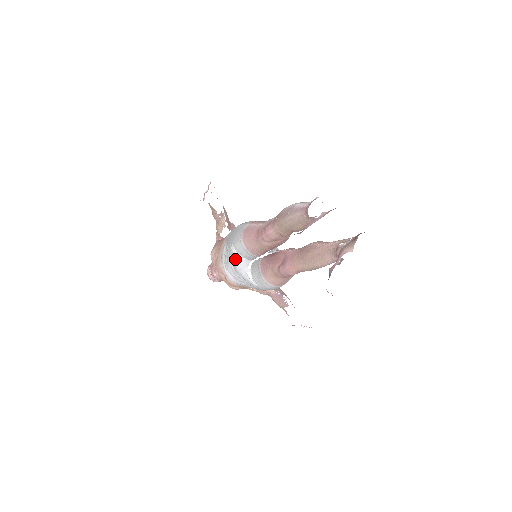
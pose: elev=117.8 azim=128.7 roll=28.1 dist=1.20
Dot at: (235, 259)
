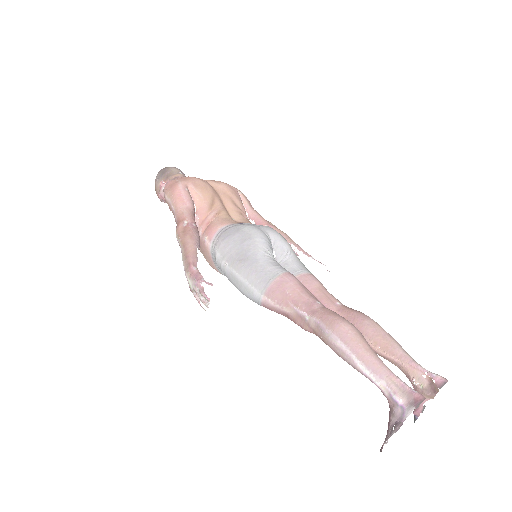
Dot at: occluded
